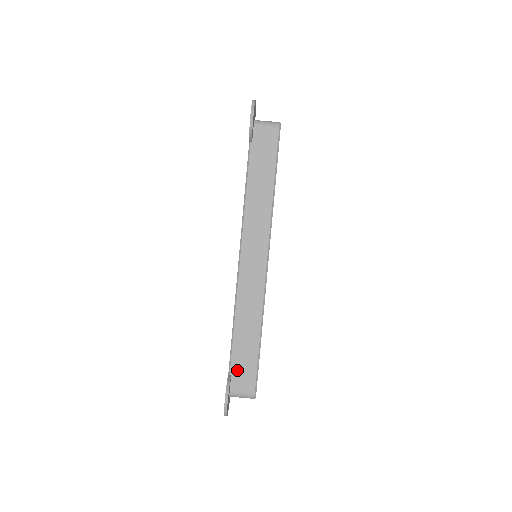
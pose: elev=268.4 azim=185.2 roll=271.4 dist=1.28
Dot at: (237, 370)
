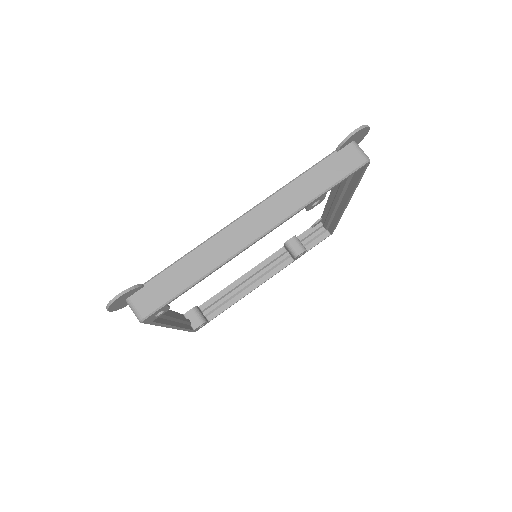
Dot at: (153, 287)
